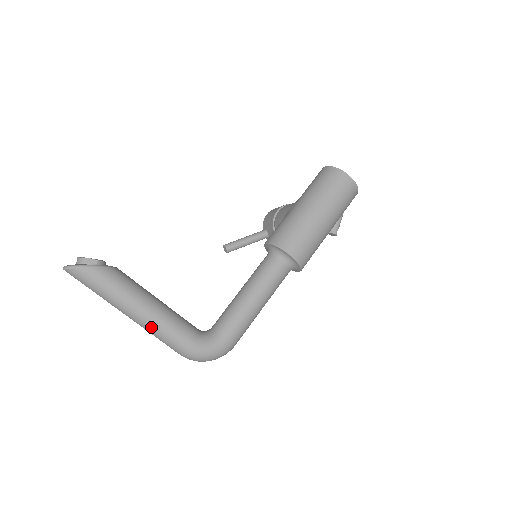
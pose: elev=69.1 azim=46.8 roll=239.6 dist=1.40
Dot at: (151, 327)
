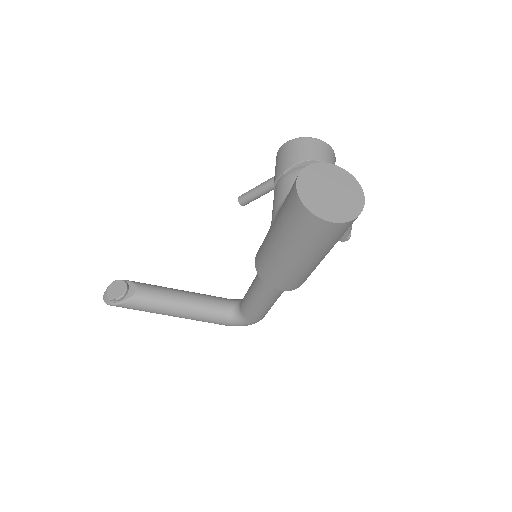
Dot at: occluded
